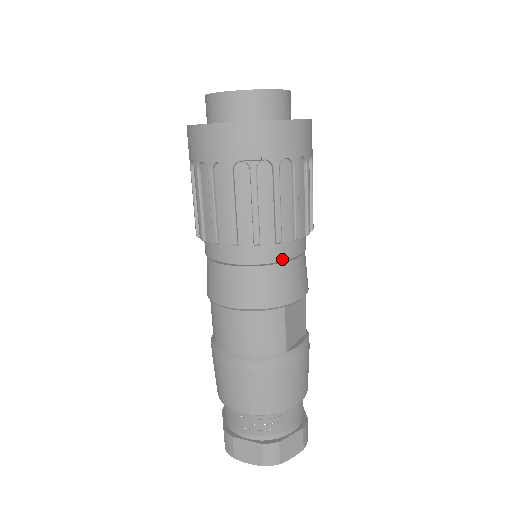
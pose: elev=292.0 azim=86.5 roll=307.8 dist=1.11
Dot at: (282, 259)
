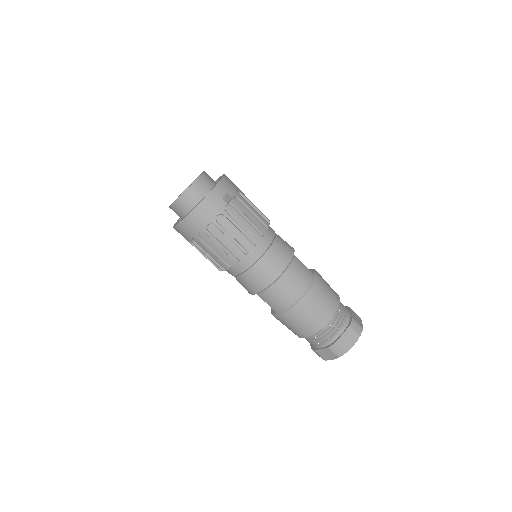
Dot at: (274, 235)
